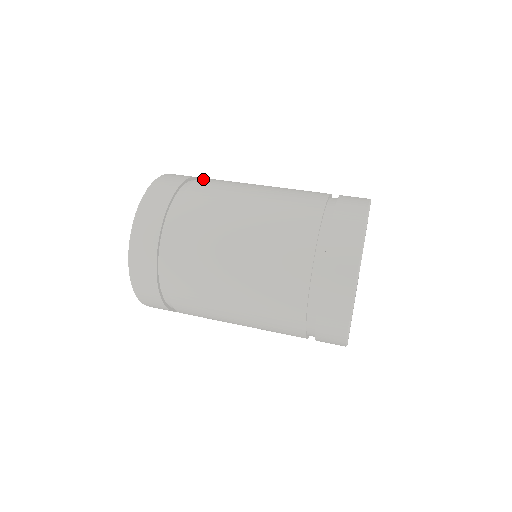
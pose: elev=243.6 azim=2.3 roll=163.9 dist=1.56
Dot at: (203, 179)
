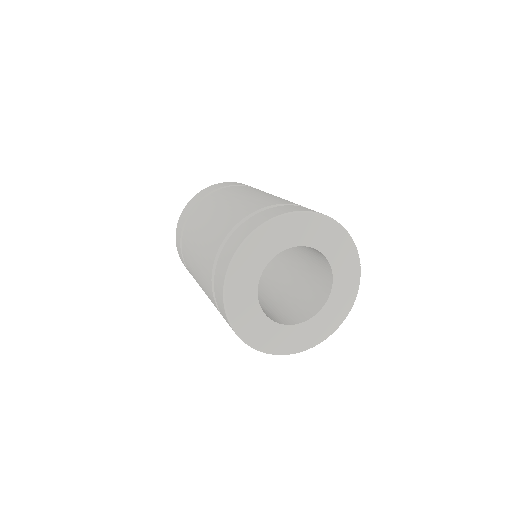
Dot at: (195, 210)
